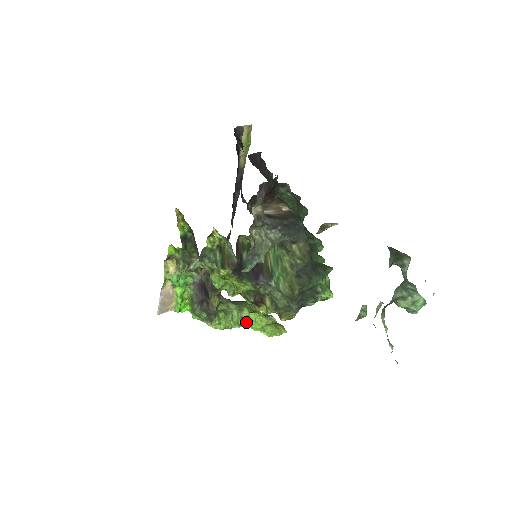
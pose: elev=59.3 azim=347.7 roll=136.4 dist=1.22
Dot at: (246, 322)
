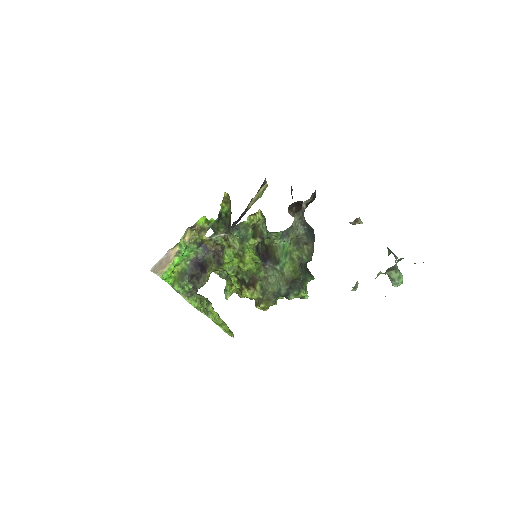
Dot at: (209, 314)
